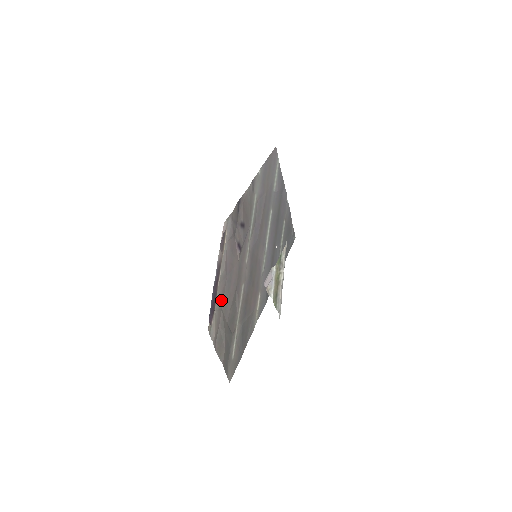
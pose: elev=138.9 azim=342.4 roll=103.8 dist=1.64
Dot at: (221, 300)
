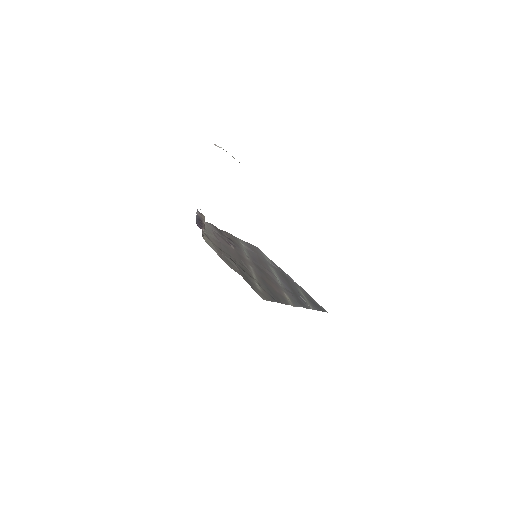
Dot at: (218, 246)
